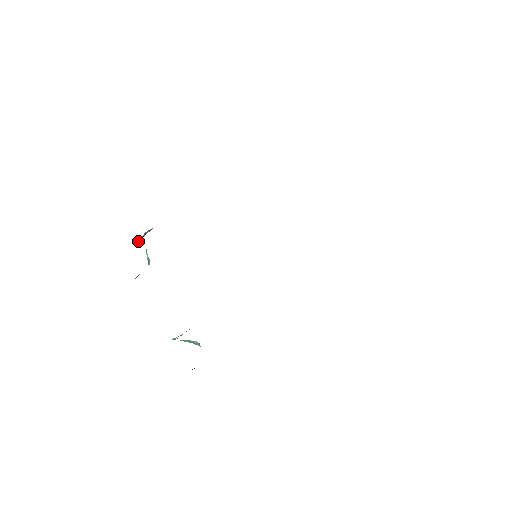
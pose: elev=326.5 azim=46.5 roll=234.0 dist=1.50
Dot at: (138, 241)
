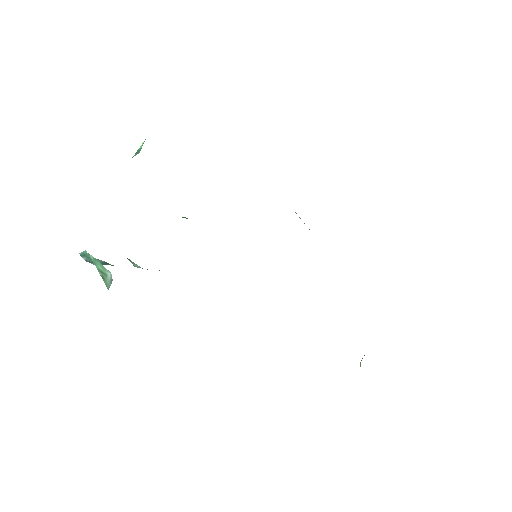
Dot at: occluded
